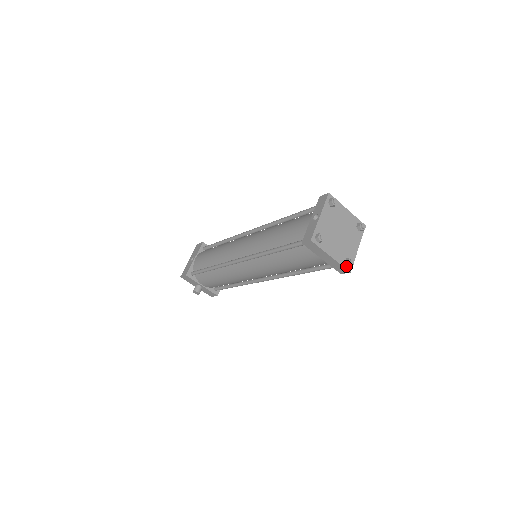
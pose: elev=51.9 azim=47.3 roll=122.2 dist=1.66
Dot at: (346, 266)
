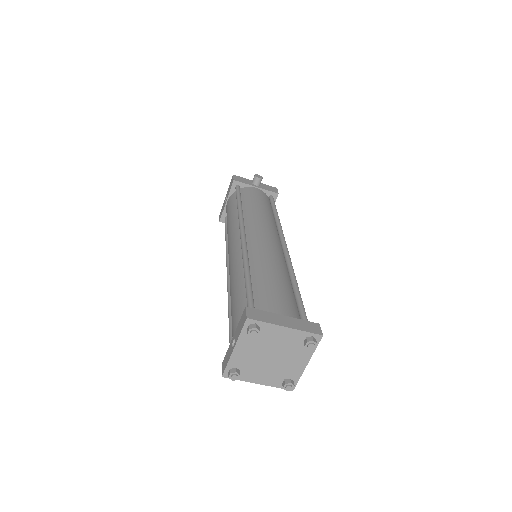
Dot at: occluded
